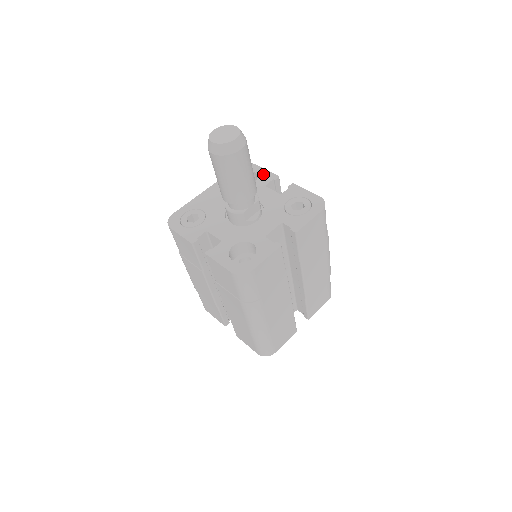
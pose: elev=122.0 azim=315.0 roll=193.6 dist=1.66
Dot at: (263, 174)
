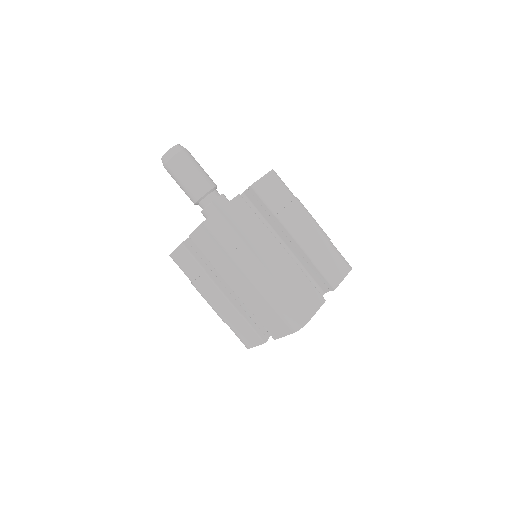
Dot at: occluded
